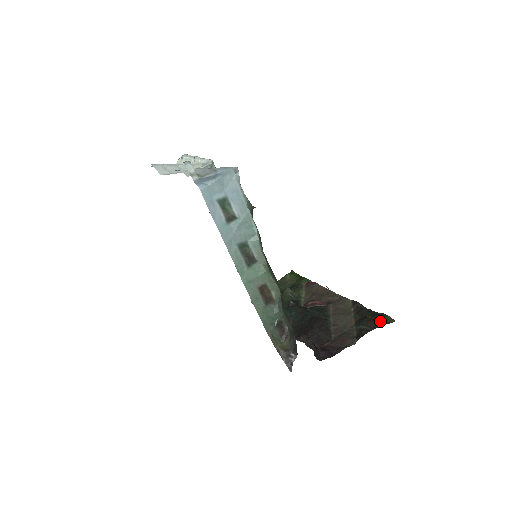
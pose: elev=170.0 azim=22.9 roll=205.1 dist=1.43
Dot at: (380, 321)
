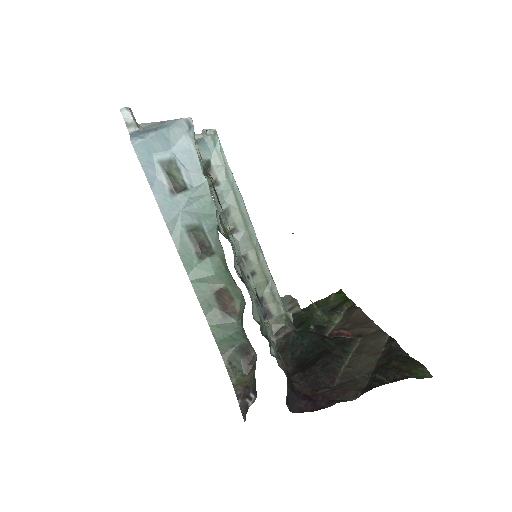
Dot at: (406, 372)
